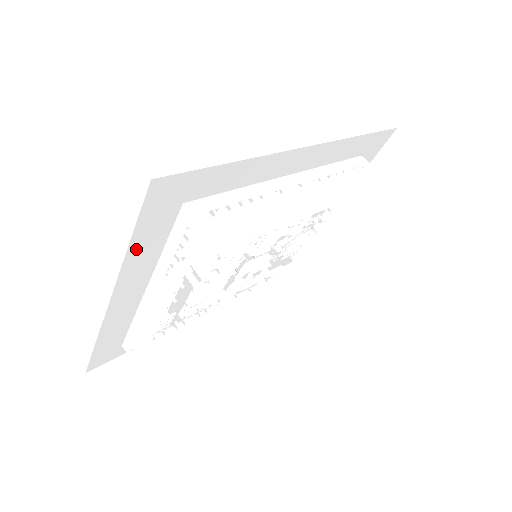
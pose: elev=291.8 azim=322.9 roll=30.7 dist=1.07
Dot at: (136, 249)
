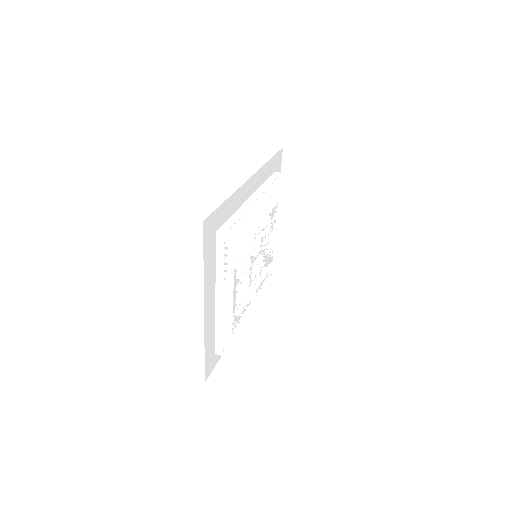
Dot at: (206, 268)
